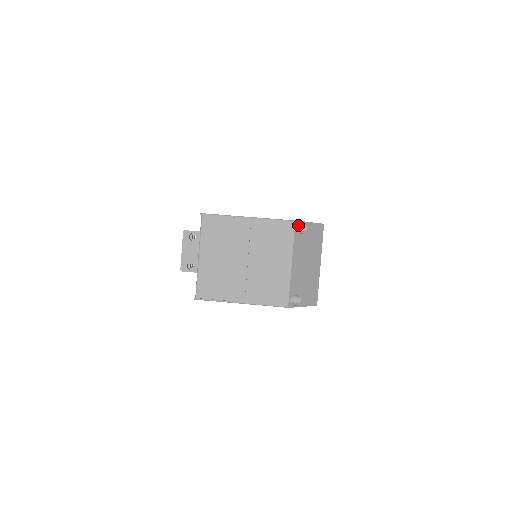
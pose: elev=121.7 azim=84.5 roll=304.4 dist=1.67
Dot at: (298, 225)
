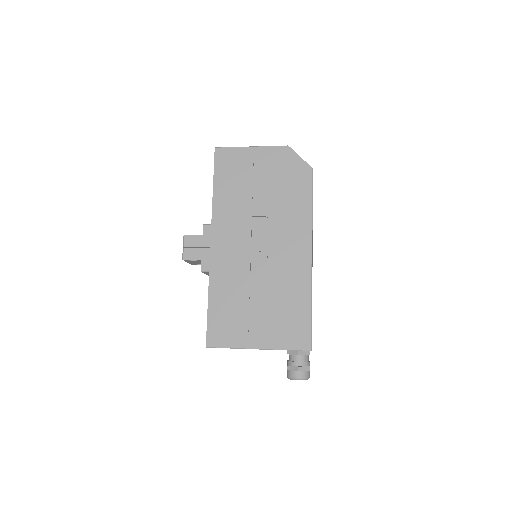
Dot at: occluded
